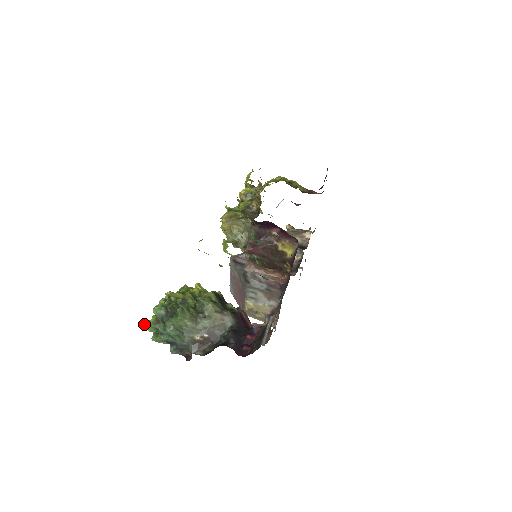
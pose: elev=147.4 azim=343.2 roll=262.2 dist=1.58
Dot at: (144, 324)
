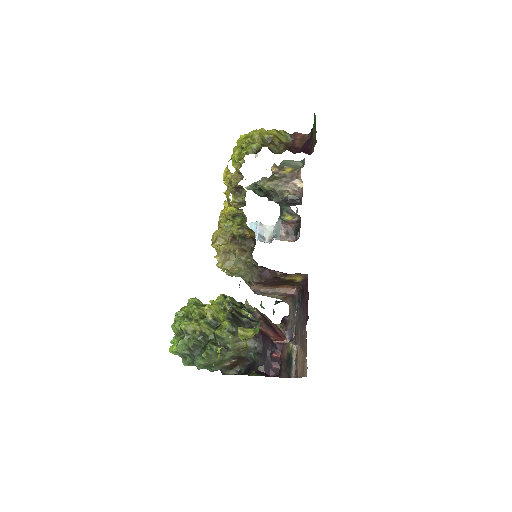
Dot at: (169, 350)
